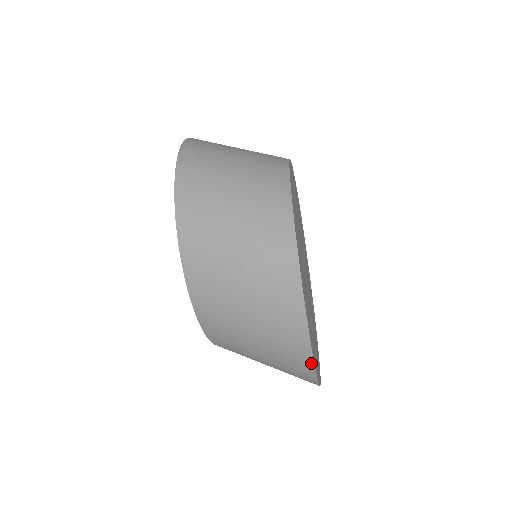
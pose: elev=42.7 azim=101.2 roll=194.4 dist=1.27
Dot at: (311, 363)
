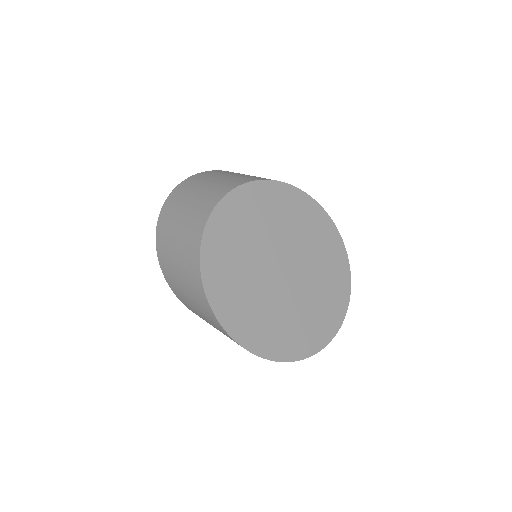
Dot at: (280, 361)
